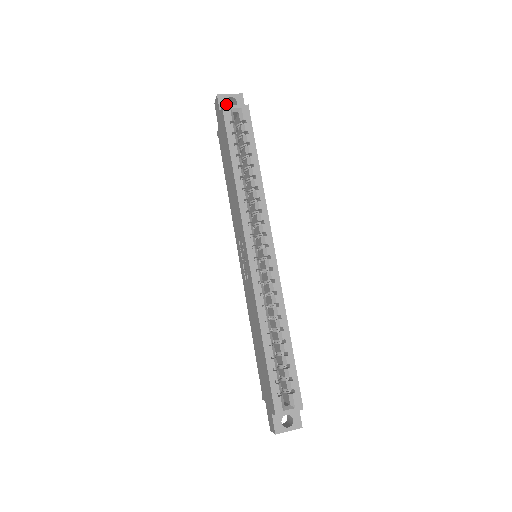
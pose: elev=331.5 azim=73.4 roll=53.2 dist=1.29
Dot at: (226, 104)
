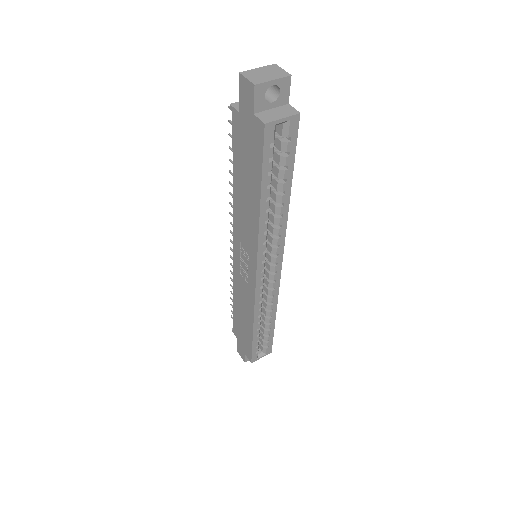
Dot at: (264, 99)
